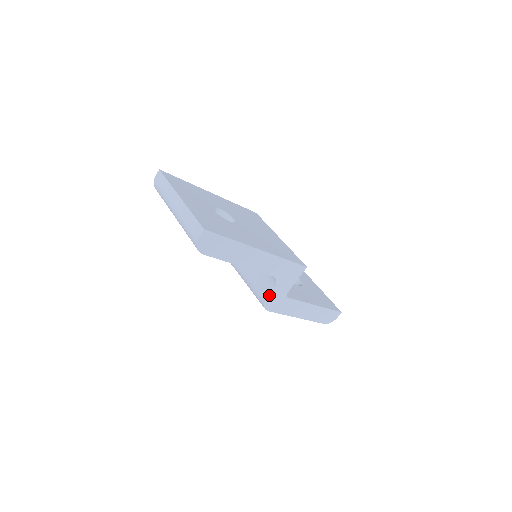
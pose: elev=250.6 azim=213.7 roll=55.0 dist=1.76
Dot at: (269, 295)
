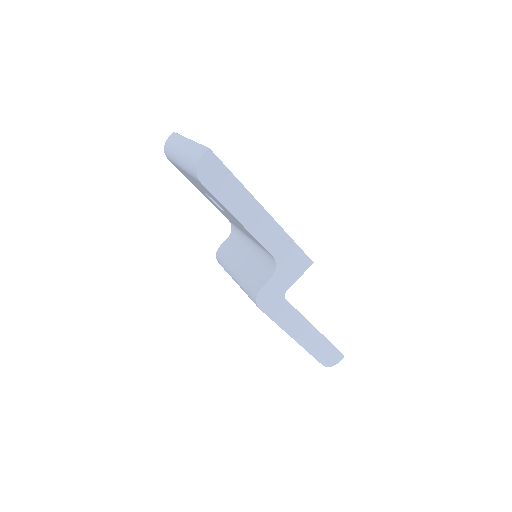
Dot at: (265, 284)
